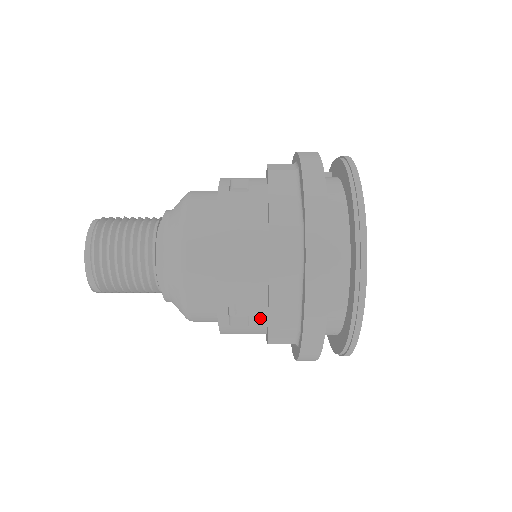
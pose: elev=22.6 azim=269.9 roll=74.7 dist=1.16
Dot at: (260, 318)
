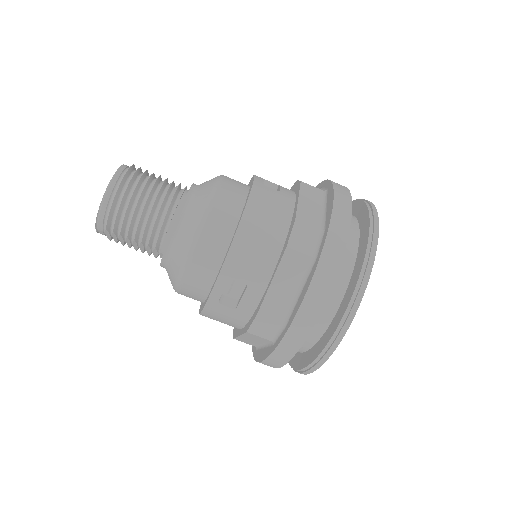
Dot at: (251, 303)
